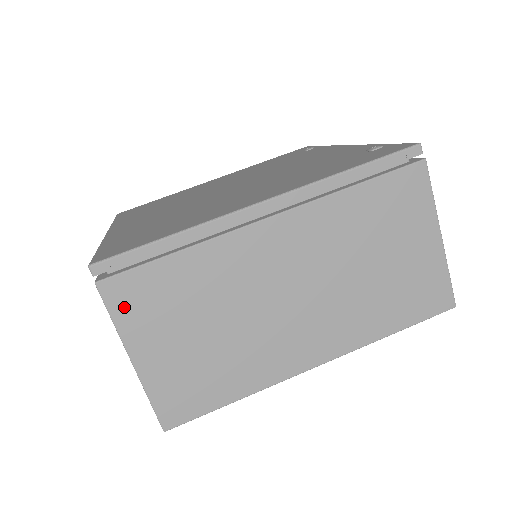
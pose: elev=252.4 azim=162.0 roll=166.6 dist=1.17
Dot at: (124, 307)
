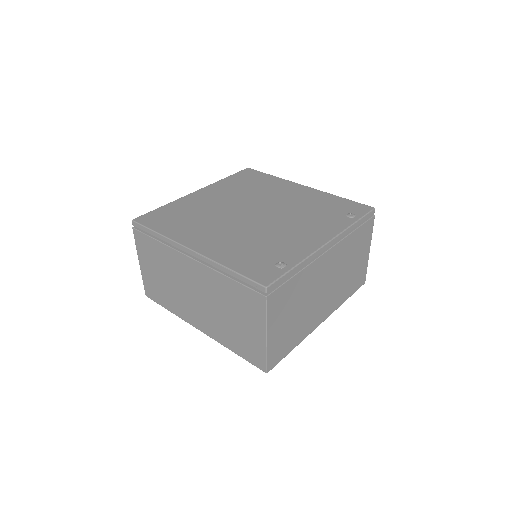
Dot at: (139, 244)
